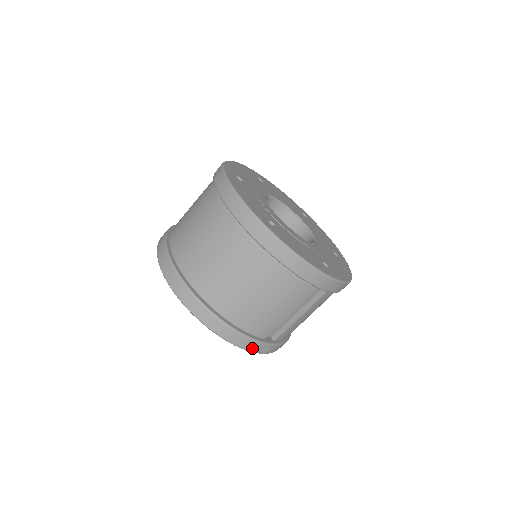
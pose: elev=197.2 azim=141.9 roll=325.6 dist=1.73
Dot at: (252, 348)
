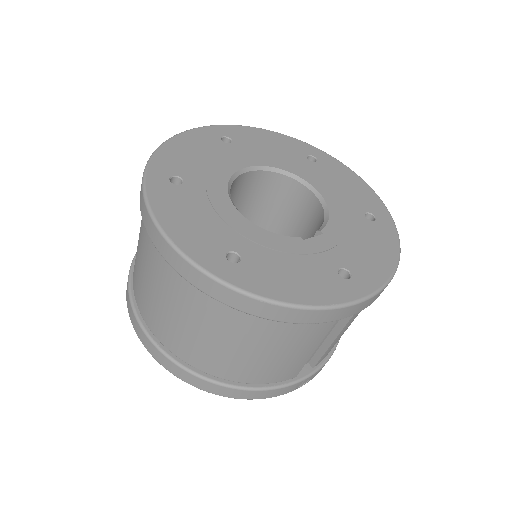
Dot at: (284, 392)
